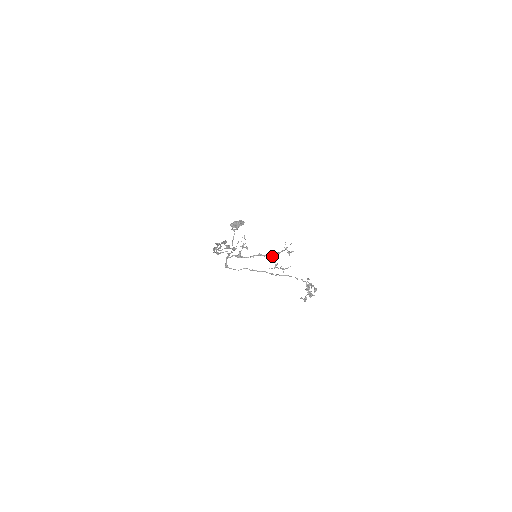
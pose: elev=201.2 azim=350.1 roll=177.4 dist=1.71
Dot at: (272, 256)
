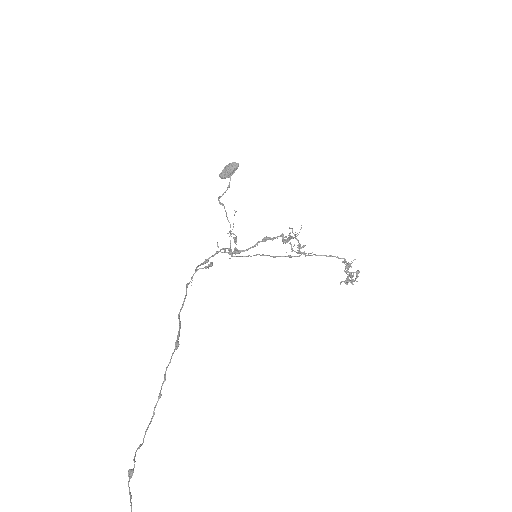
Dot at: (282, 241)
